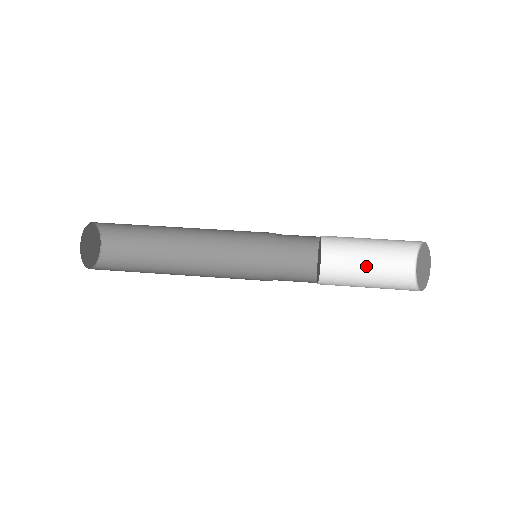
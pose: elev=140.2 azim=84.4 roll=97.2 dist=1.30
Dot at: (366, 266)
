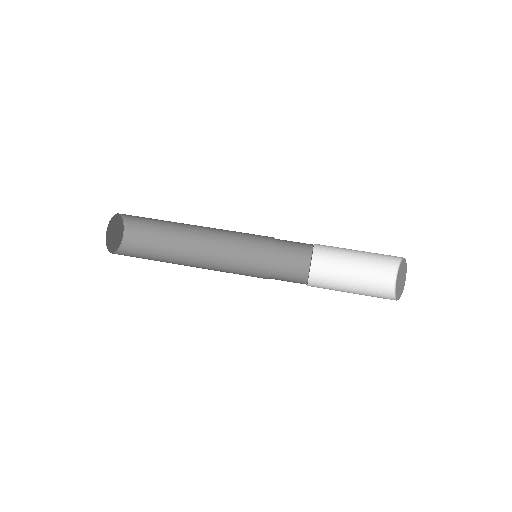
Dot at: (356, 255)
